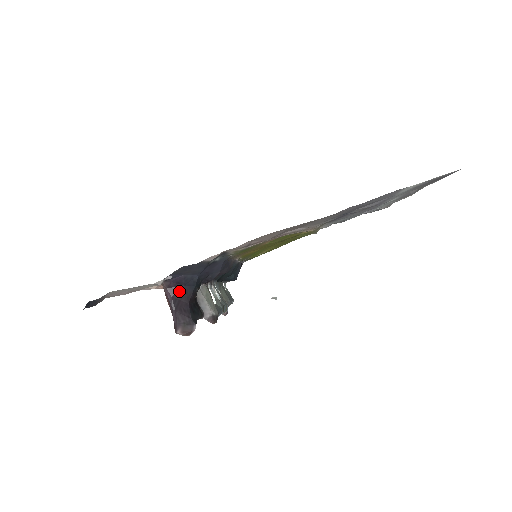
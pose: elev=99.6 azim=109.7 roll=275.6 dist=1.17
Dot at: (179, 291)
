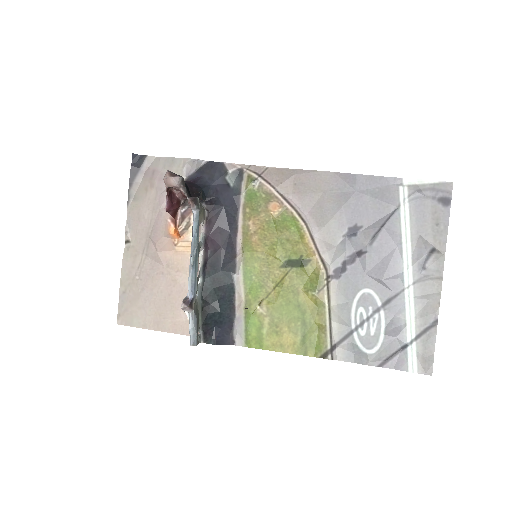
Dot at: (190, 183)
